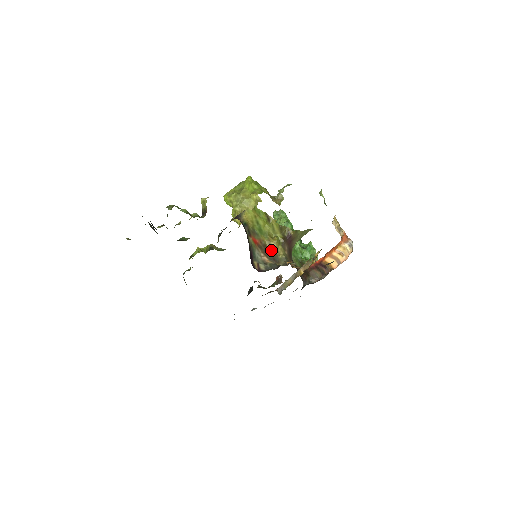
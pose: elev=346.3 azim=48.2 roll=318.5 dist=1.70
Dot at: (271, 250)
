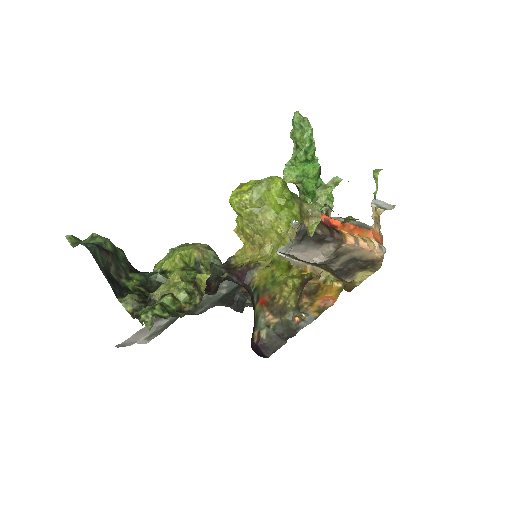
Dot at: (280, 300)
